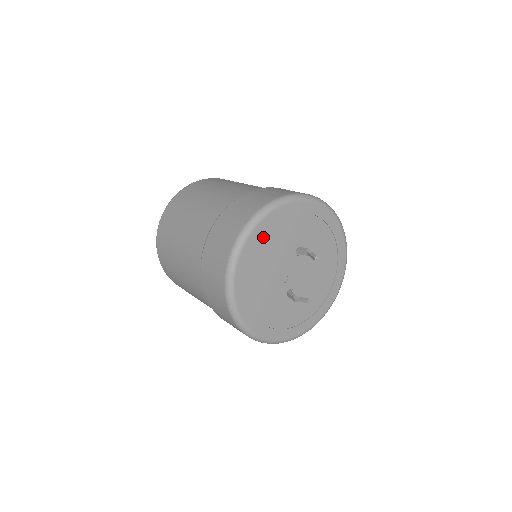
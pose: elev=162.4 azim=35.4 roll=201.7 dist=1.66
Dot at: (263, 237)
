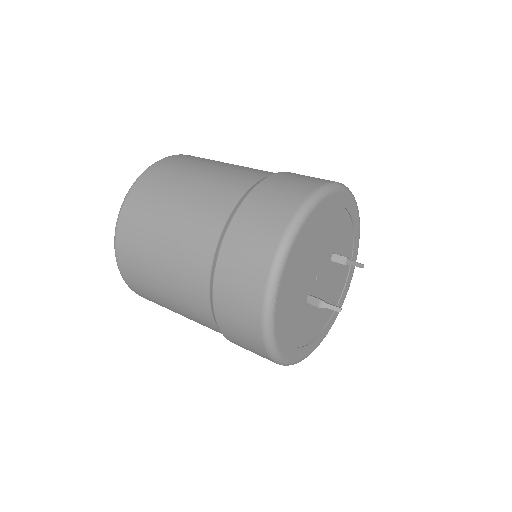
Dot at: (330, 210)
